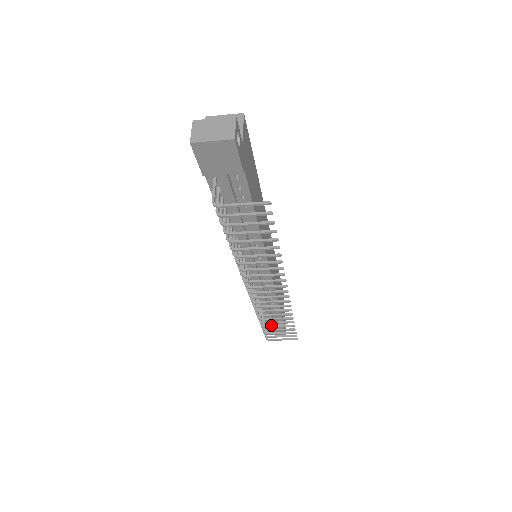
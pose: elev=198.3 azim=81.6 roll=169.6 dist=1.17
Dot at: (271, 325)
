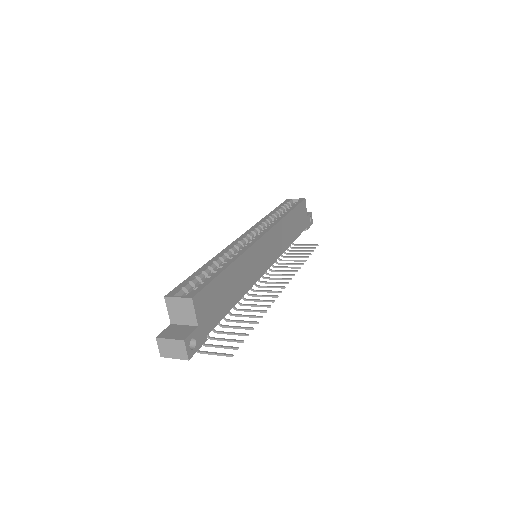
Dot at: (290, 257)
